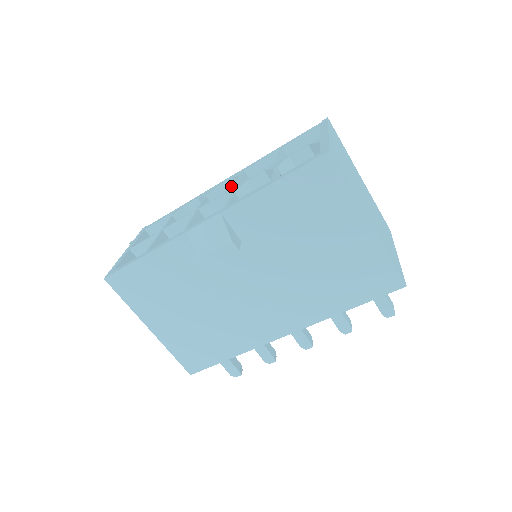
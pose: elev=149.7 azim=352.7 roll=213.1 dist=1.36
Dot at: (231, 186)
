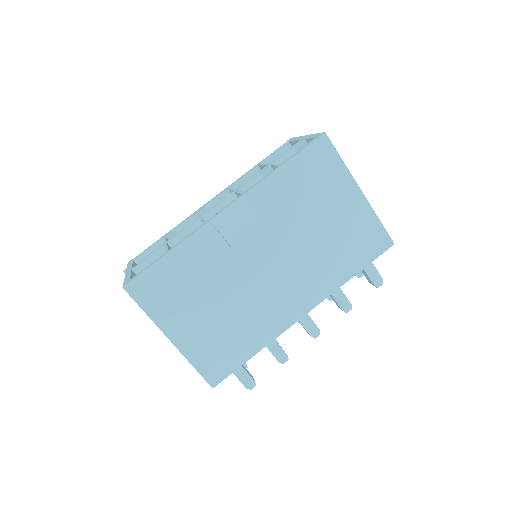
Dot at: occluded
